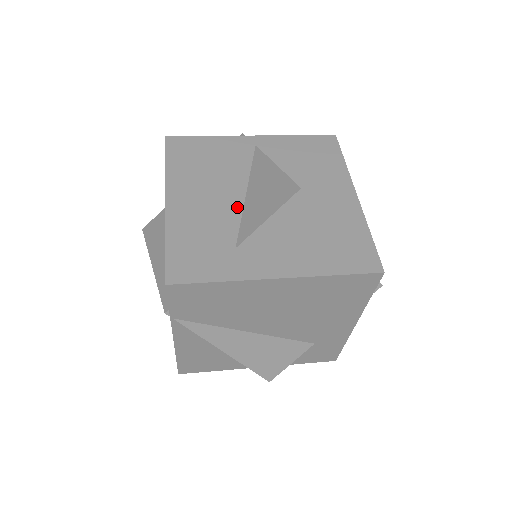
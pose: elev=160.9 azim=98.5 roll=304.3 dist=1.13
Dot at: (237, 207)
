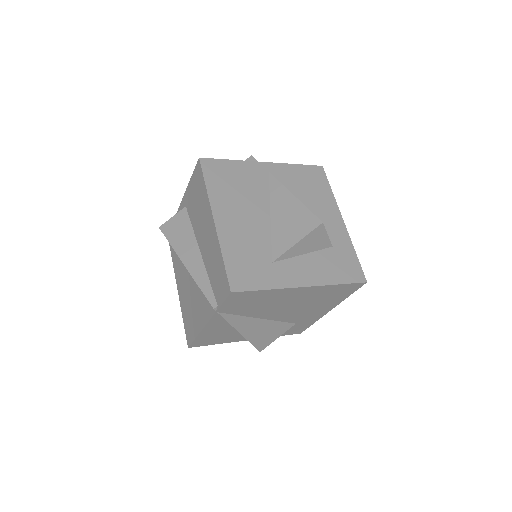
Dot at: (266, 227)
